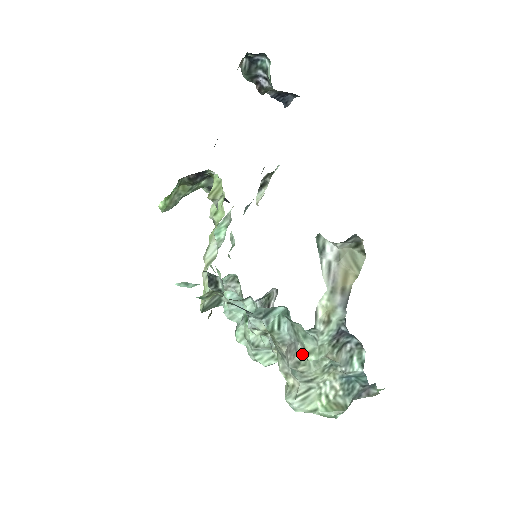
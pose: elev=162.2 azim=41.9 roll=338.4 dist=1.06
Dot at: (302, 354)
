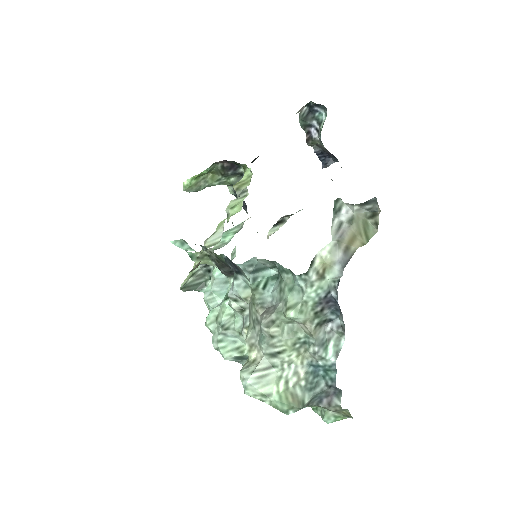
Dot at: (281, 311)
